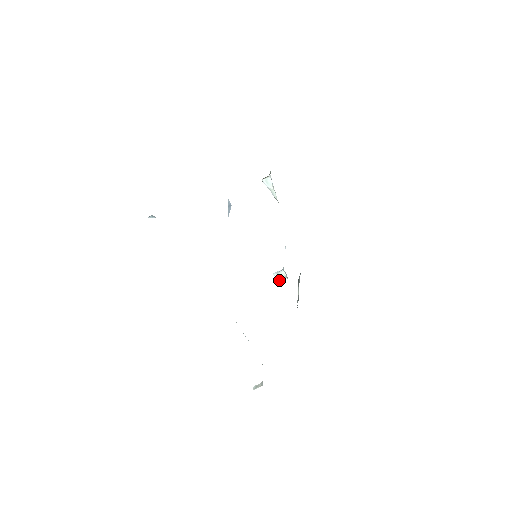
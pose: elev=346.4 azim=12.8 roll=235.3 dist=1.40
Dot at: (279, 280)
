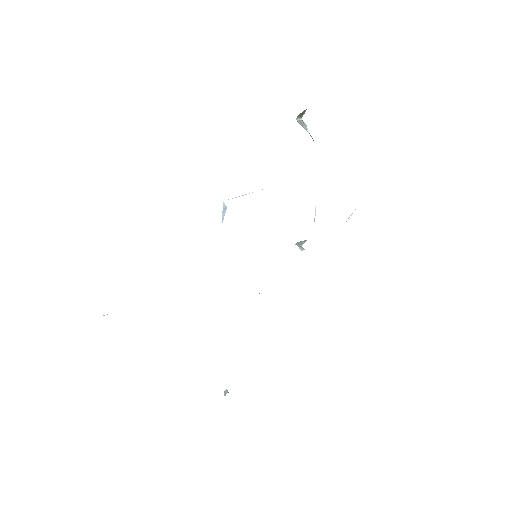
Dot at: (302, 250)
